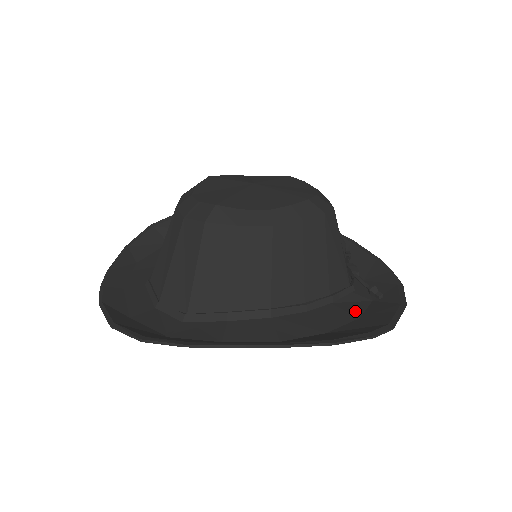
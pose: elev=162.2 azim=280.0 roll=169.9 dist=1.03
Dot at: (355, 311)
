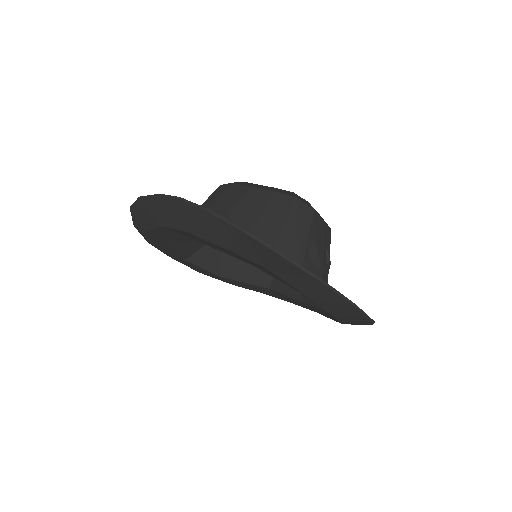
Dot at: occluded
